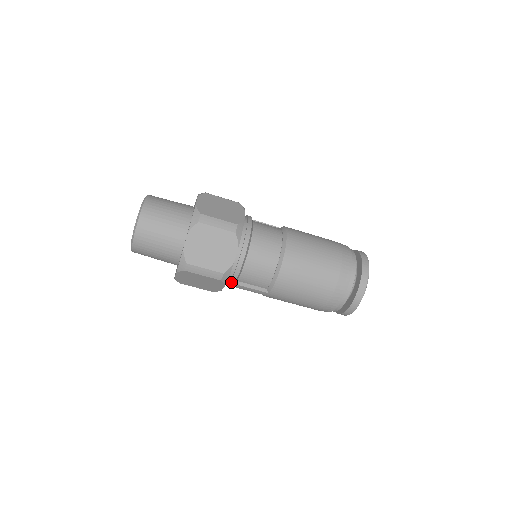
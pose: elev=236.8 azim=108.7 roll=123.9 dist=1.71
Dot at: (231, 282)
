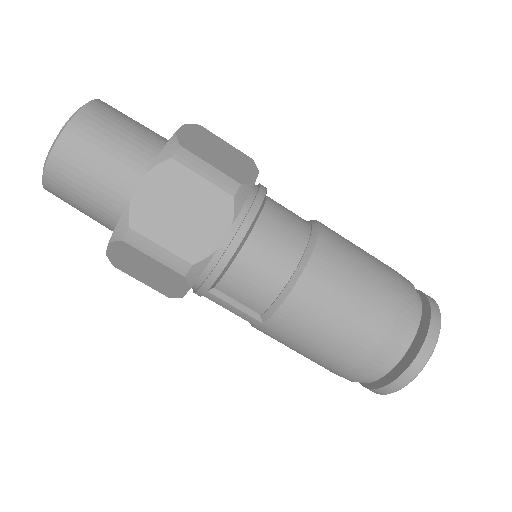
Dot at: (203, 286)
